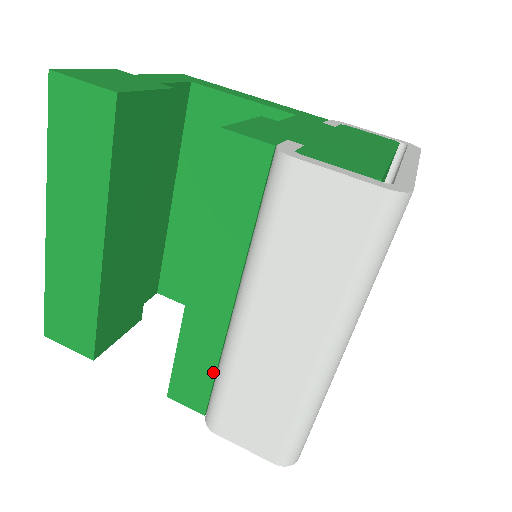
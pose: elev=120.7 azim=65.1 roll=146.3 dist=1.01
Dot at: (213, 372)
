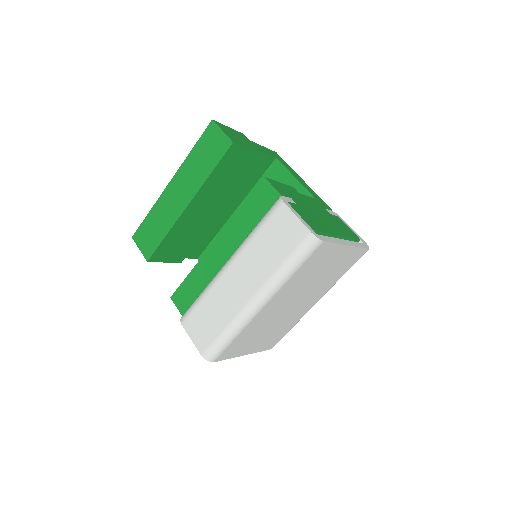
Dot at: (200, 293)
